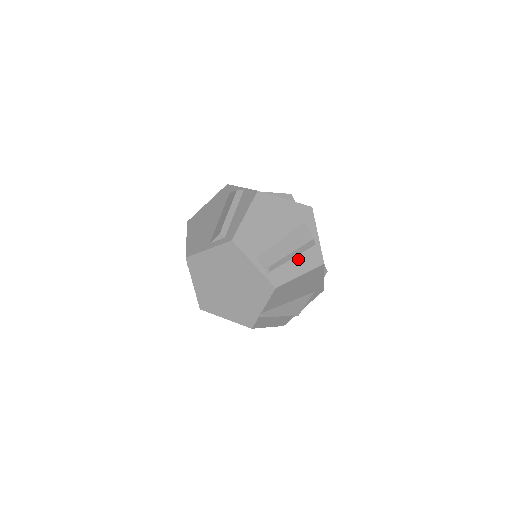
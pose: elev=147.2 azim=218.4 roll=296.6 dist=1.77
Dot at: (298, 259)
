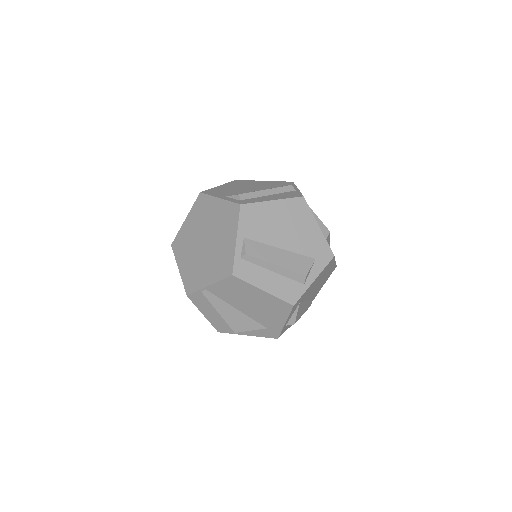
Dot at: (276, 277)
